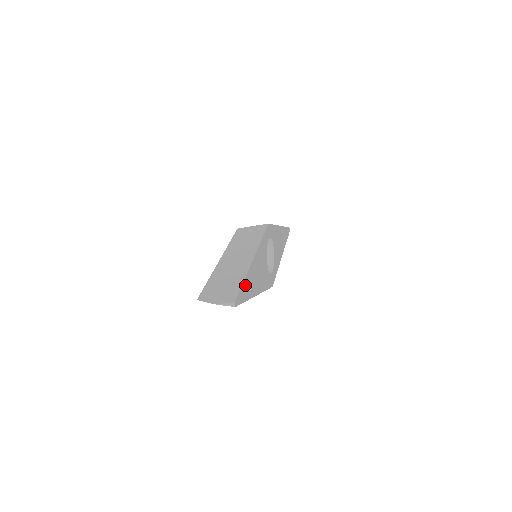
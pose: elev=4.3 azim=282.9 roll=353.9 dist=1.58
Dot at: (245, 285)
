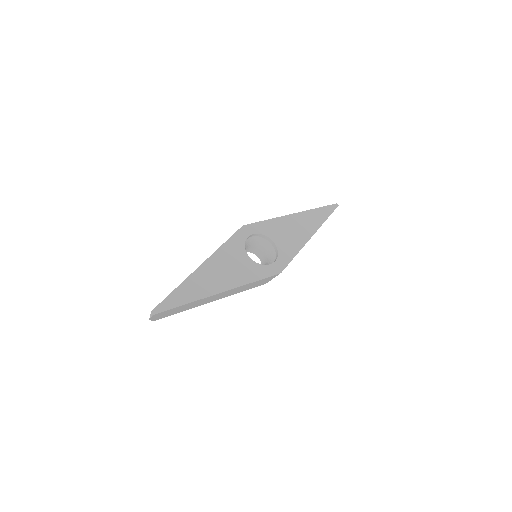
Dot at: (180, 292)
